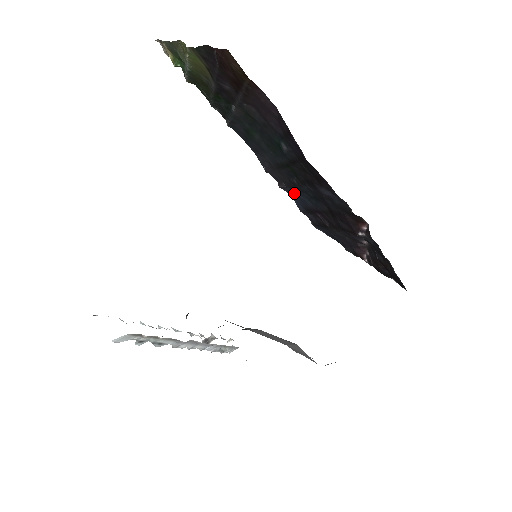
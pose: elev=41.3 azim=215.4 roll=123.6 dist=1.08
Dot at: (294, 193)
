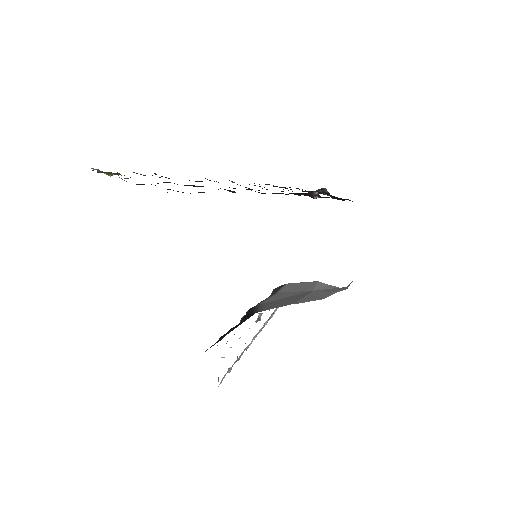
Dot at: occluded
